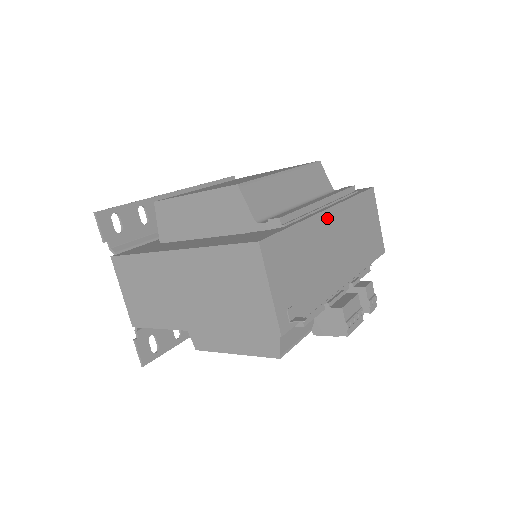
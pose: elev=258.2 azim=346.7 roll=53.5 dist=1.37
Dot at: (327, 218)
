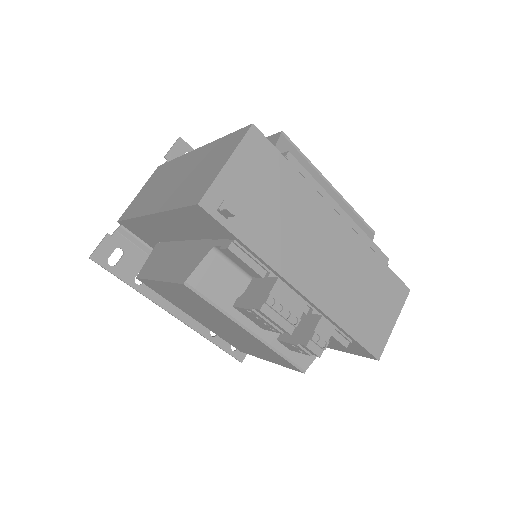
Dot at: (335, 222)
